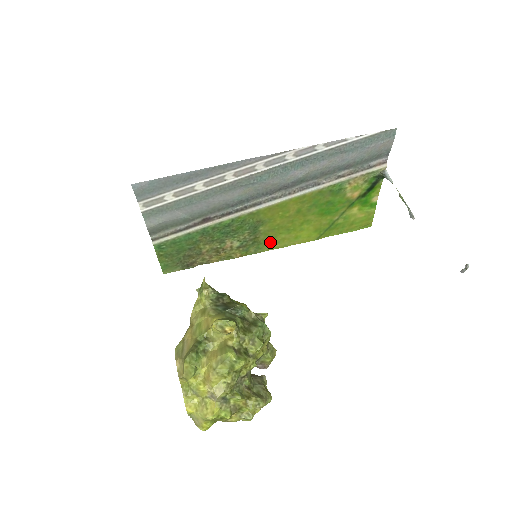
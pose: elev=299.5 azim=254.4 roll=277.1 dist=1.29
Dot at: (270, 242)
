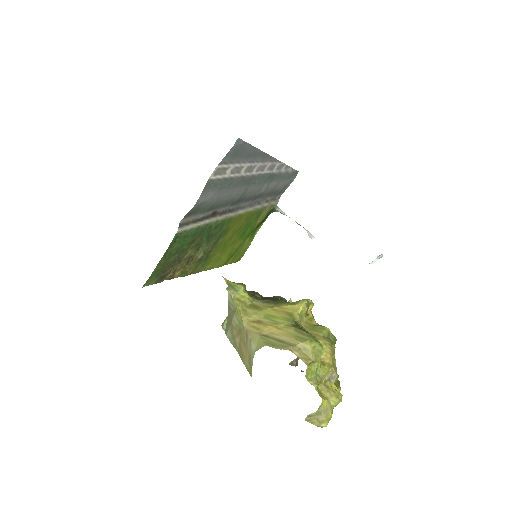
Dot at: (209, 260)
